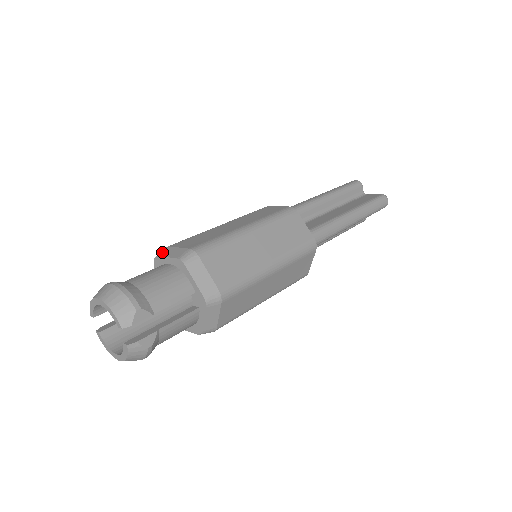
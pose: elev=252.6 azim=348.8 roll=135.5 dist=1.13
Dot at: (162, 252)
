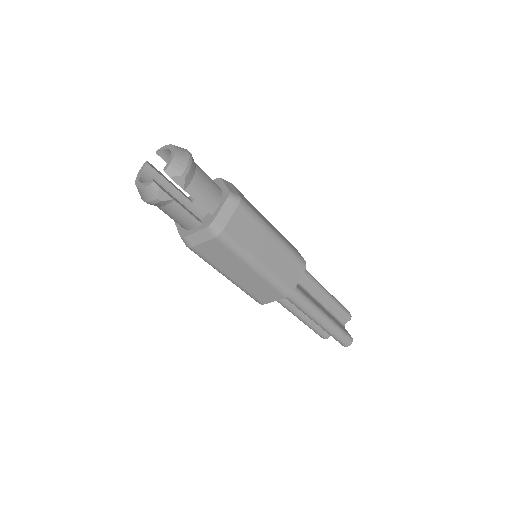
Dot at: occluded
